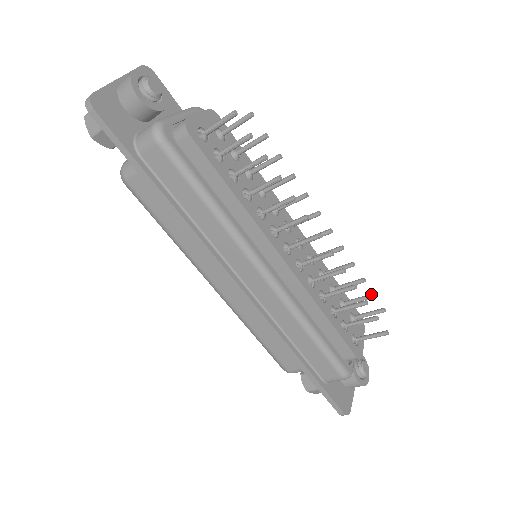
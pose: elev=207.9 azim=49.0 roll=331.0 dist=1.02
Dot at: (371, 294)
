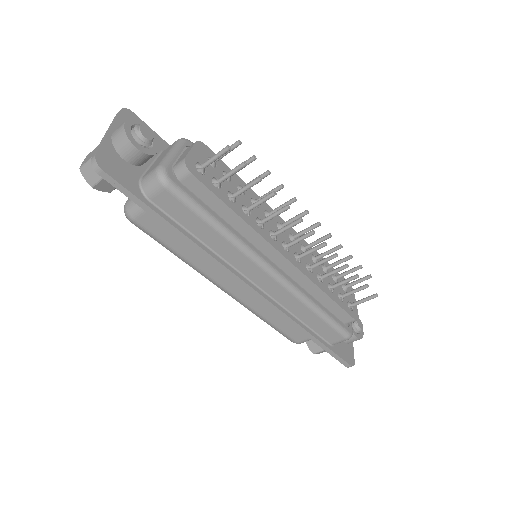
Dot at: (358, 266)
